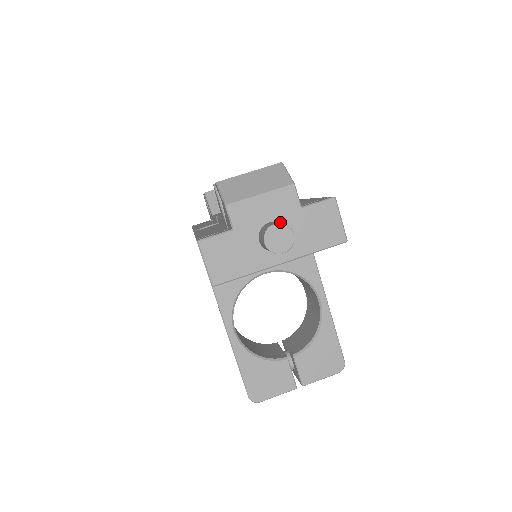
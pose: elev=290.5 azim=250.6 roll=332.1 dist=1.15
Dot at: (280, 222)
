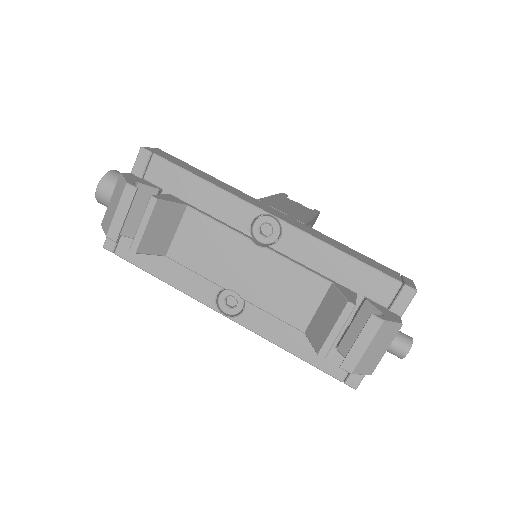
Dot at: occluded
